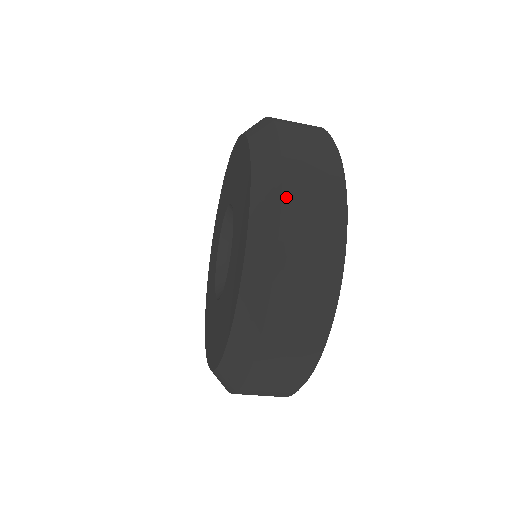
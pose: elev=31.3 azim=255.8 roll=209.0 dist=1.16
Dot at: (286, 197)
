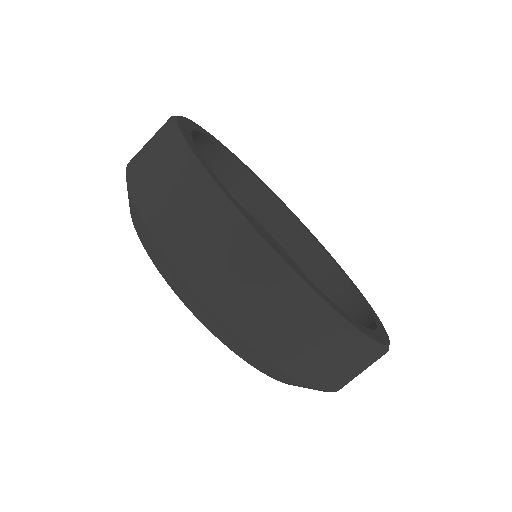
Dot at: occluded
